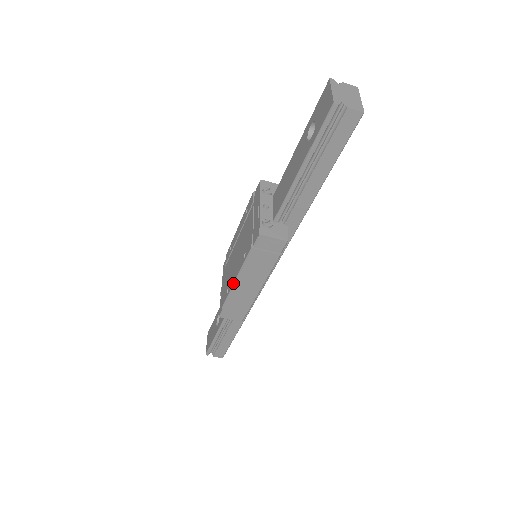
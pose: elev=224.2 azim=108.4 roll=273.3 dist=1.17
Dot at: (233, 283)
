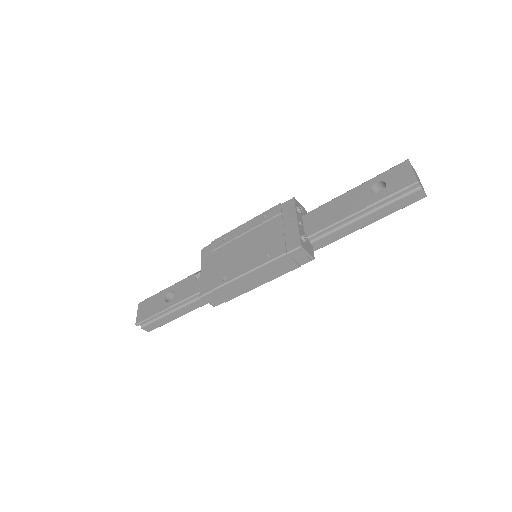
Dot at: (242, 274)
